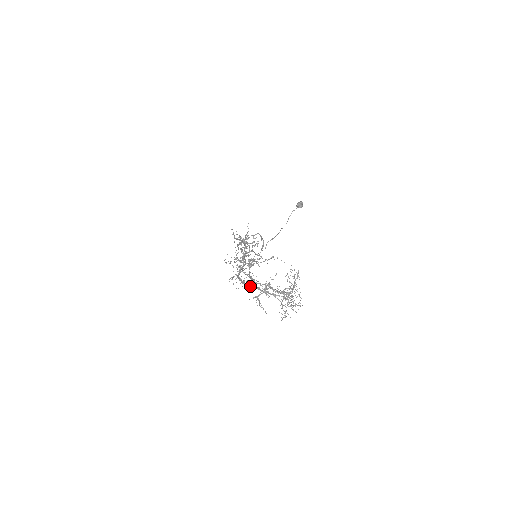
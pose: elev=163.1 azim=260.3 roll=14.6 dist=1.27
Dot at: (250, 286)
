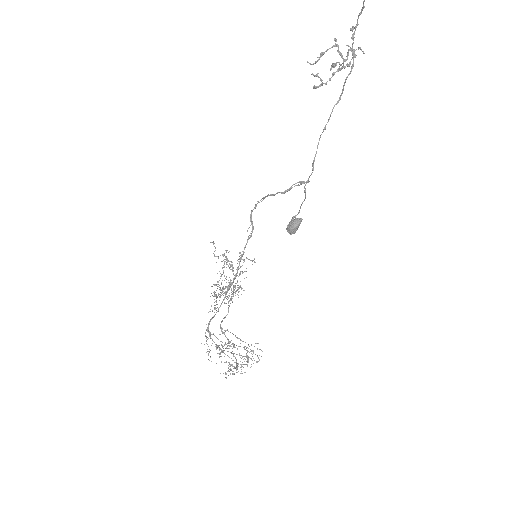
Dot at: occluded
